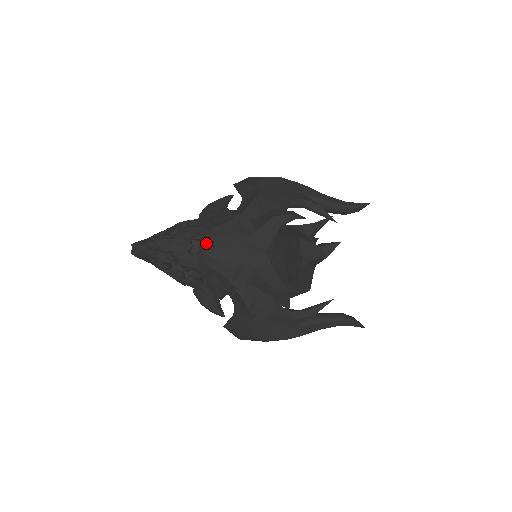
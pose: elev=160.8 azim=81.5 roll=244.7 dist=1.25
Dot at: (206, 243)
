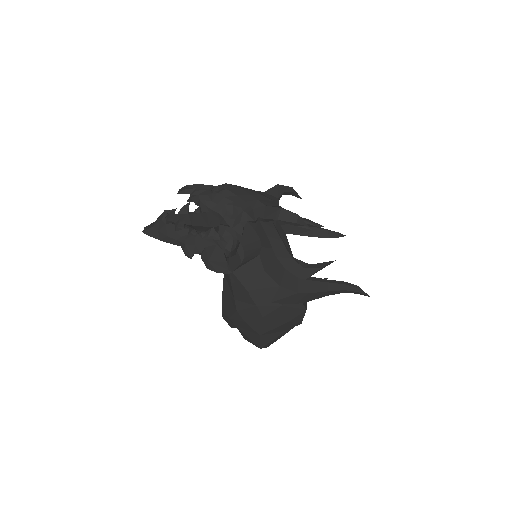
Dot at: (226, 183)
